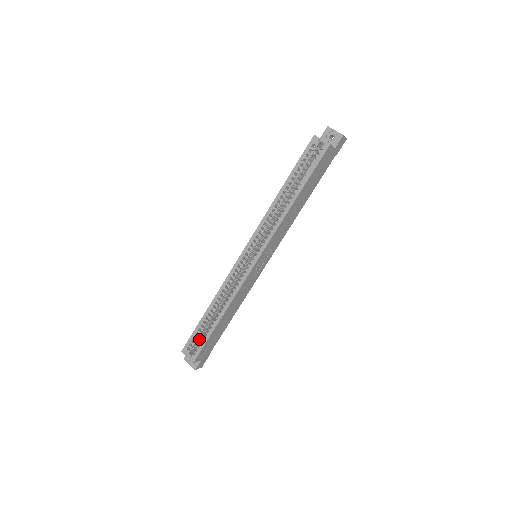
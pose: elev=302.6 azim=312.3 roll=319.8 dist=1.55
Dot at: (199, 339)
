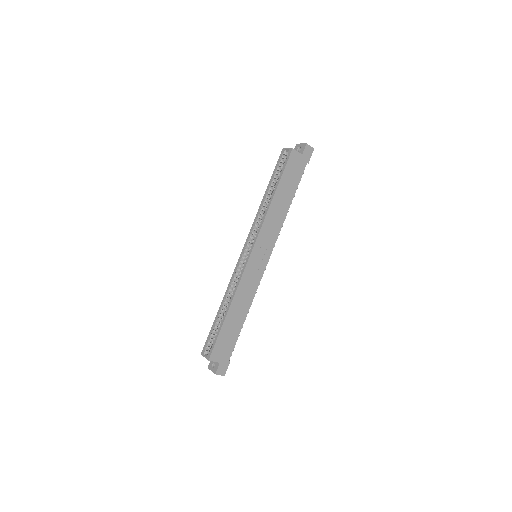
Dot at: occluded
